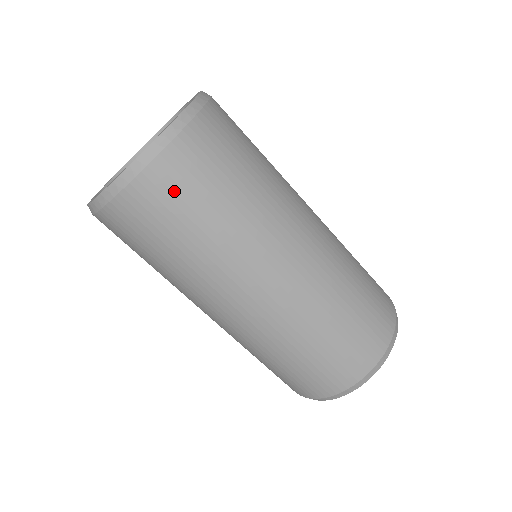
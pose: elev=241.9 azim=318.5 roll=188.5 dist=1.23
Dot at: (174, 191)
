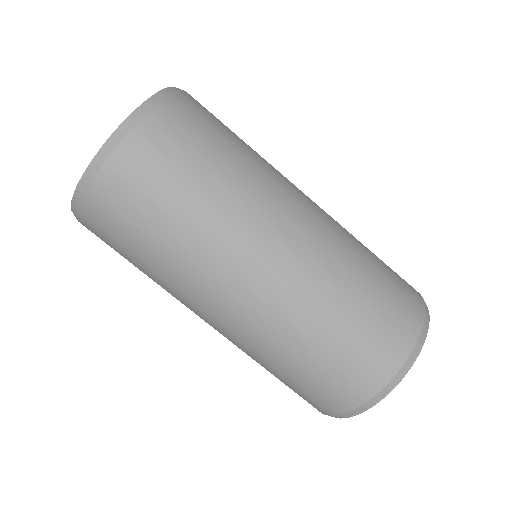
Dot at: (178, 135)
